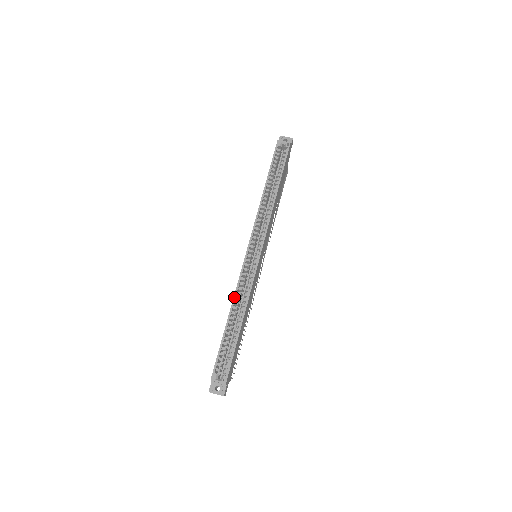
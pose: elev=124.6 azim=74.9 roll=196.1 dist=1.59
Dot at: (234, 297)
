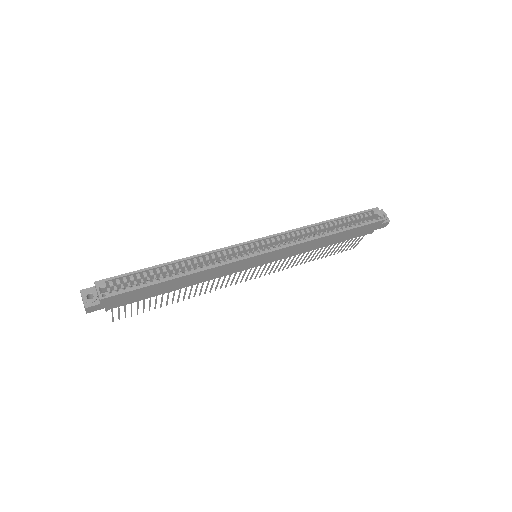
Dot at: (200, 254)
